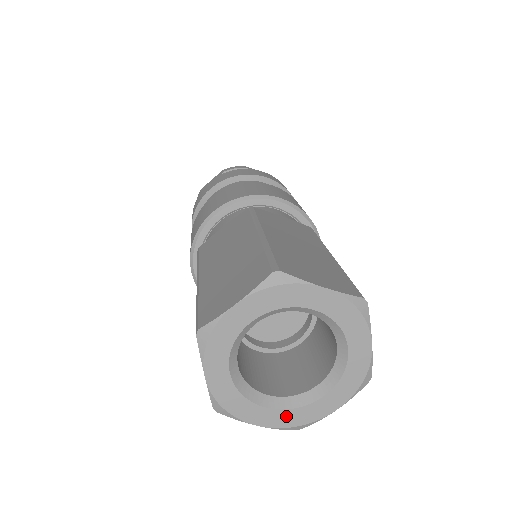
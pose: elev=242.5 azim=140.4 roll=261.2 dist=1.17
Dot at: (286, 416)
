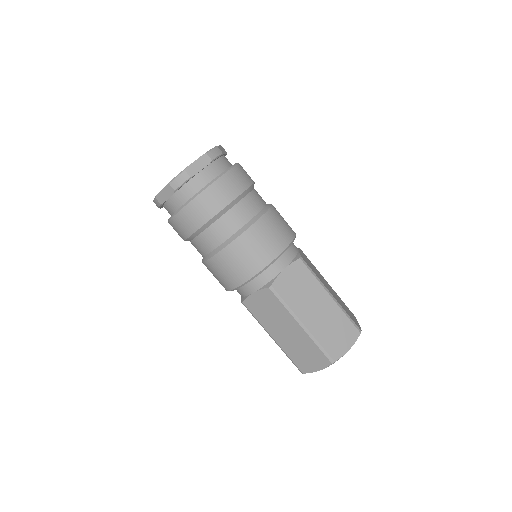
Dot at: occluded
